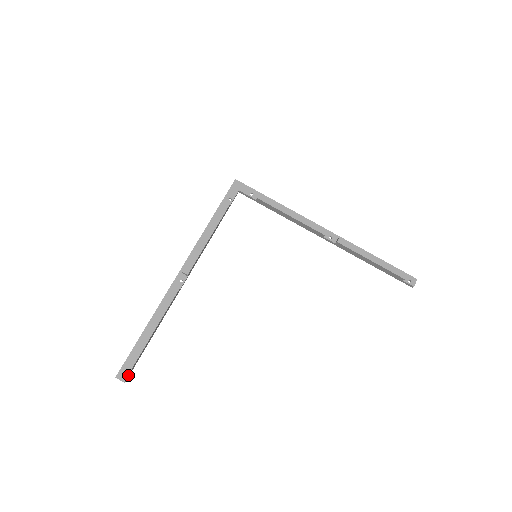
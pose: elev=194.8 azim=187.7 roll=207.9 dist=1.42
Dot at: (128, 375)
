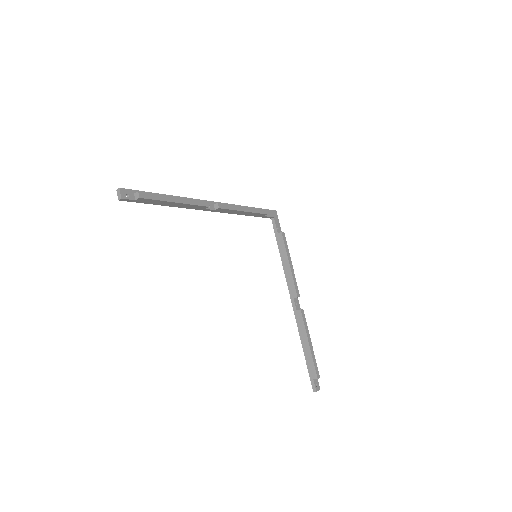
Dot at: (129, 199)
